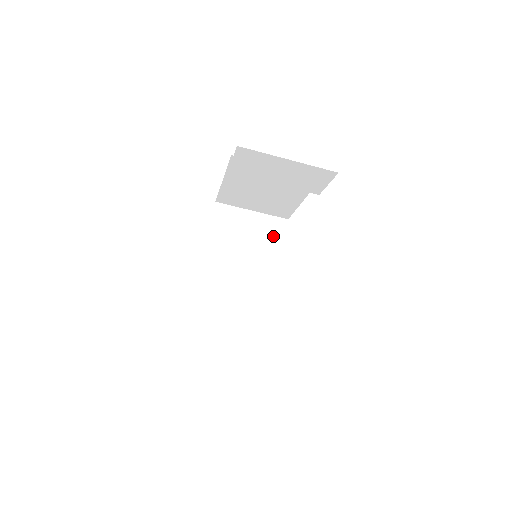
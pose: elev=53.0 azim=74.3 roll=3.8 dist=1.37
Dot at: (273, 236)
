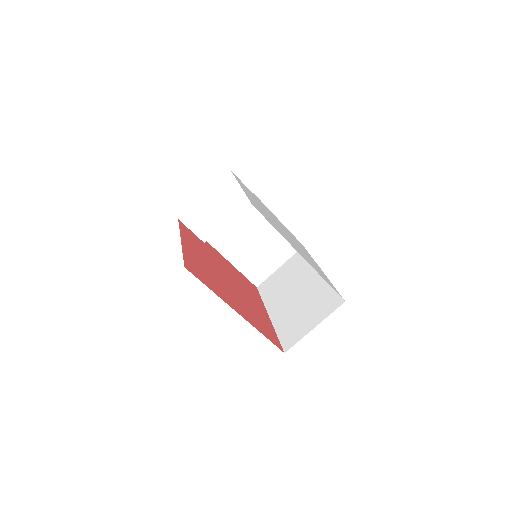
Dot at: (301, 261)
